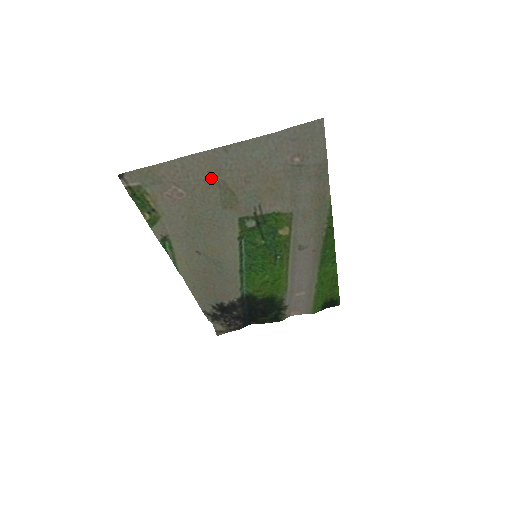
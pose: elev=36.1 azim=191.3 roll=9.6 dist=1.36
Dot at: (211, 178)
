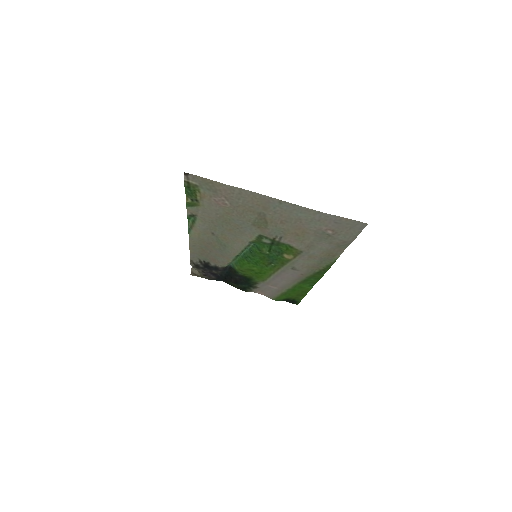
Dot at: (256, 208)
